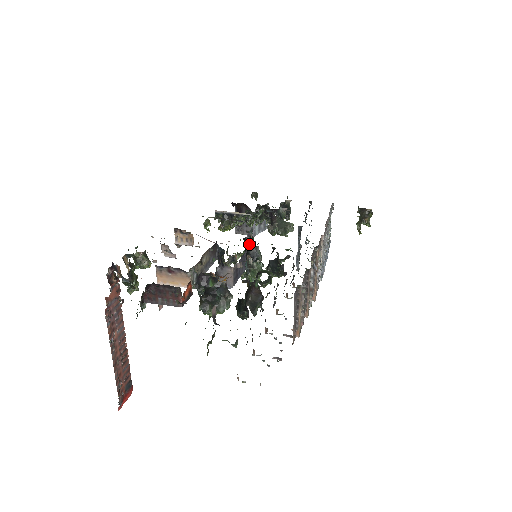
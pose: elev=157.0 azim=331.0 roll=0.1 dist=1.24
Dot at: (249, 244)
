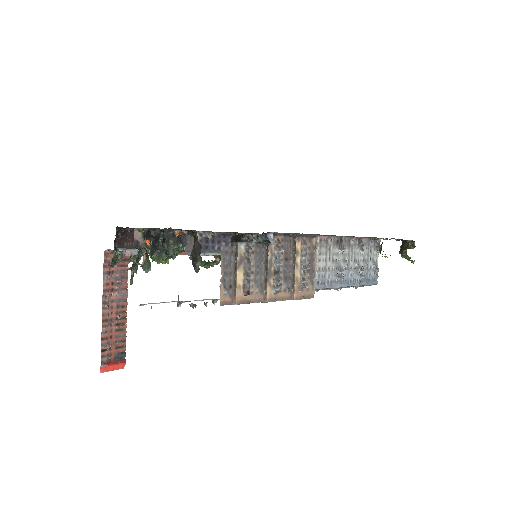
Dot at: (244, 237)
